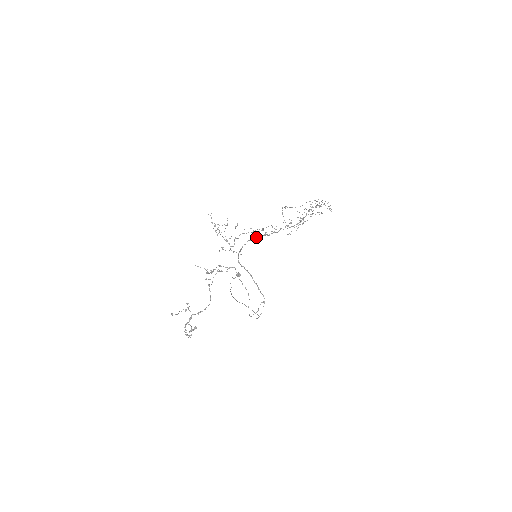
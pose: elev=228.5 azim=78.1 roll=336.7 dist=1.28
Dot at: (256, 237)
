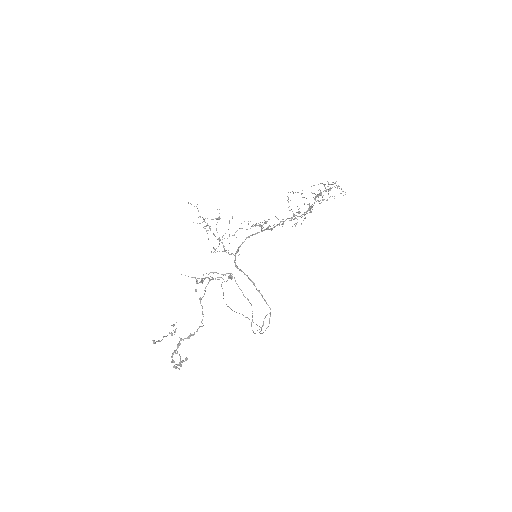
Dot at: occluded
